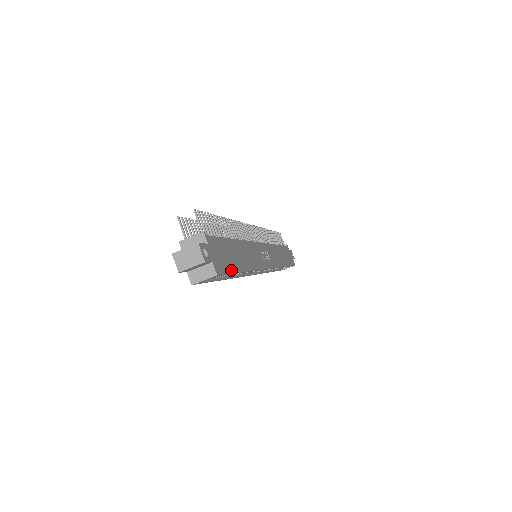
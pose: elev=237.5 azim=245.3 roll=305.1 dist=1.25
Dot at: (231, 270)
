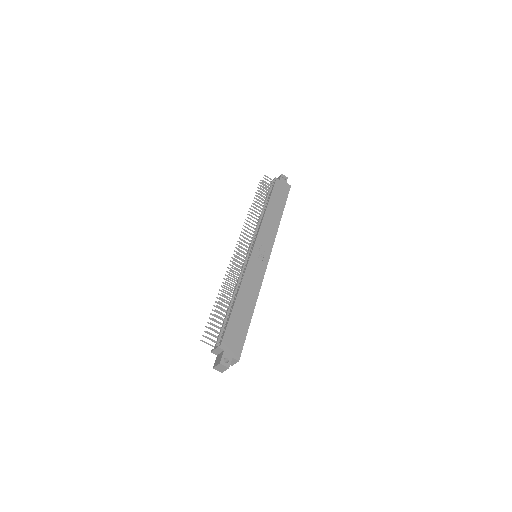
Dot at: (244, 336)
